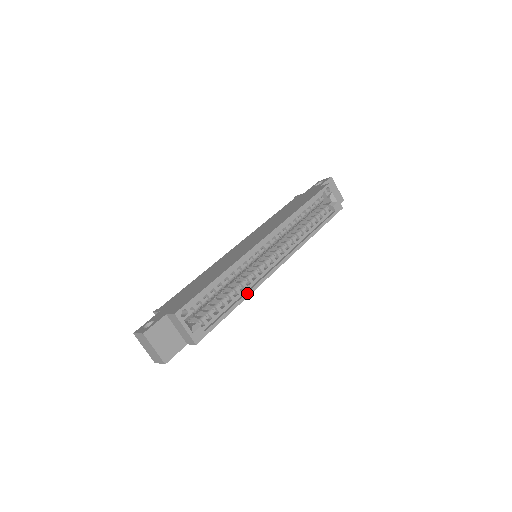
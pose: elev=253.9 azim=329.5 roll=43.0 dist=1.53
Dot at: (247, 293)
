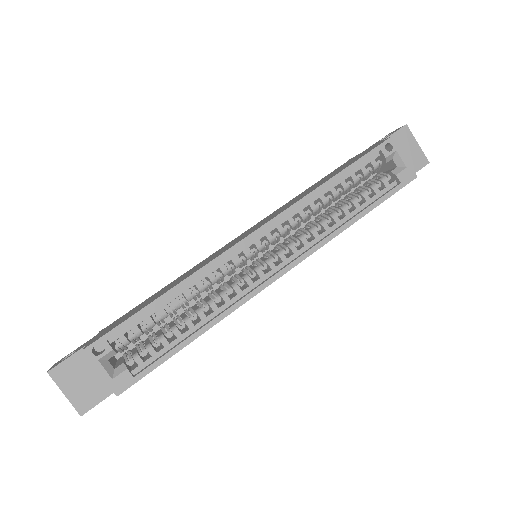
Dot at: (214, 319)
